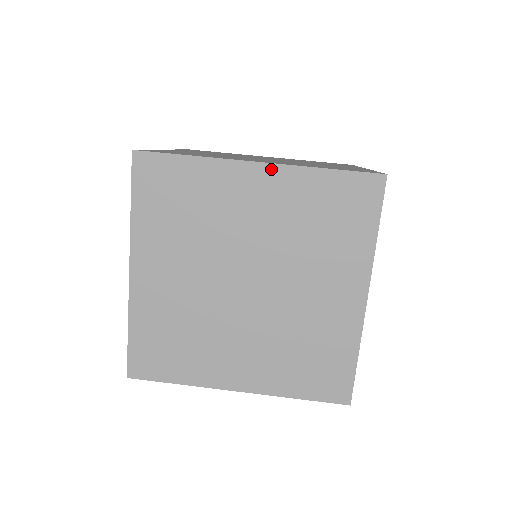
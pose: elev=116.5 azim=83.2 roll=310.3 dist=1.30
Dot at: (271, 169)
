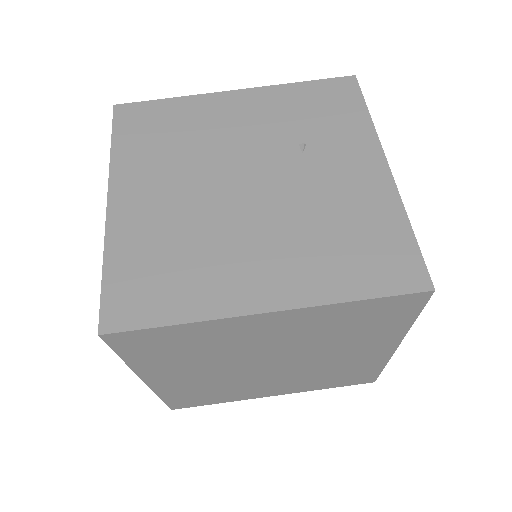
Dot at: (286, 313)
